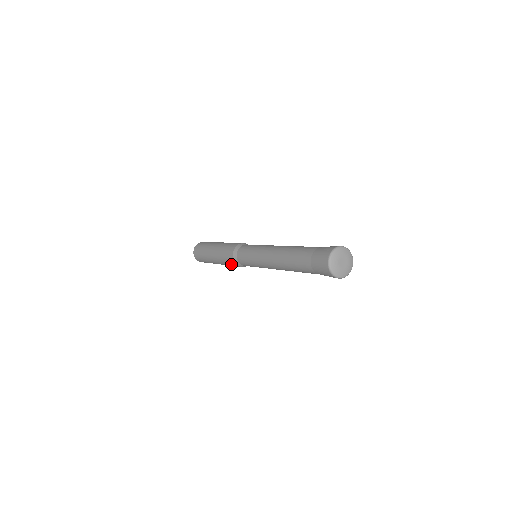
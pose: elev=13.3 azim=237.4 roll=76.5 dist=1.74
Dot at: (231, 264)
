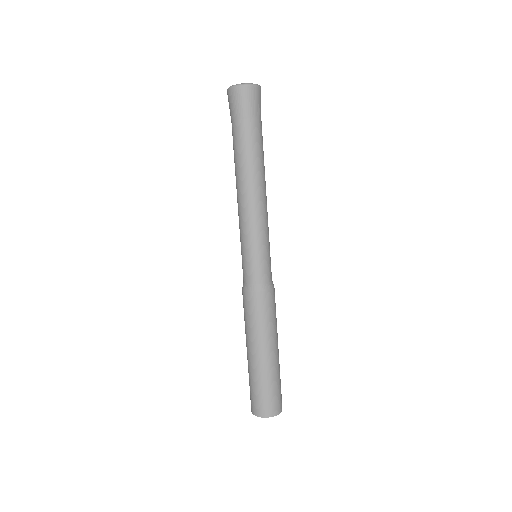
Dot at: (251, 309)
